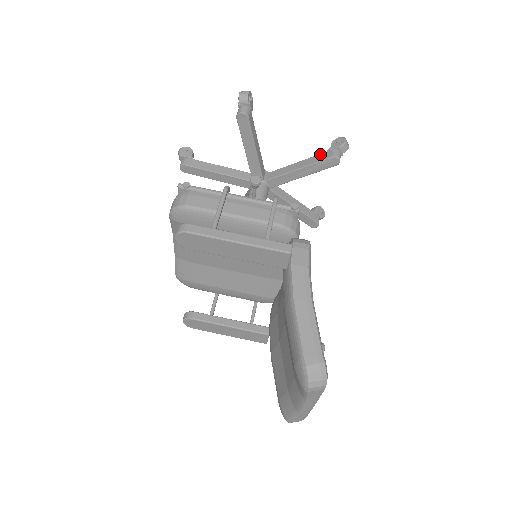
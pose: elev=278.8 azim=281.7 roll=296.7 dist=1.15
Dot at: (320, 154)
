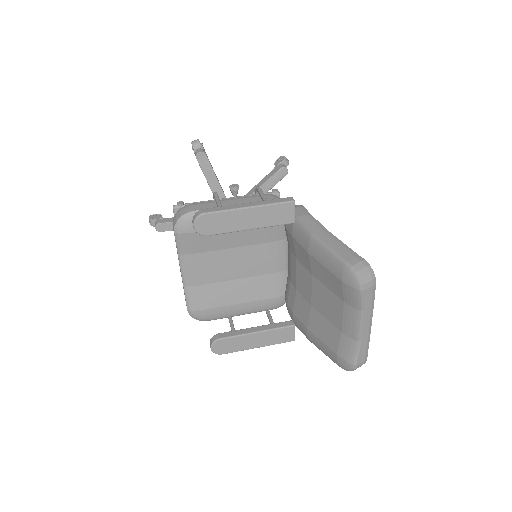
Dot at: (270, 172)
